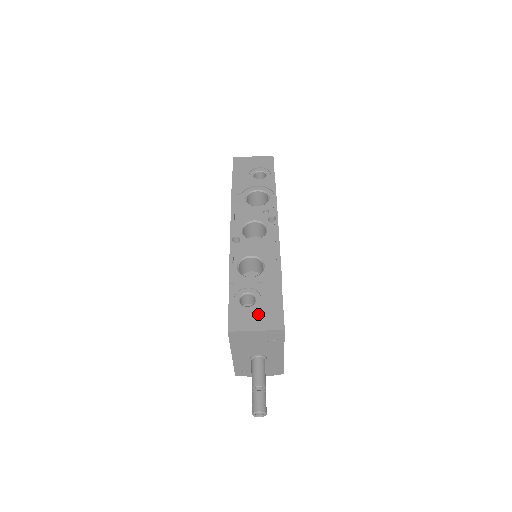
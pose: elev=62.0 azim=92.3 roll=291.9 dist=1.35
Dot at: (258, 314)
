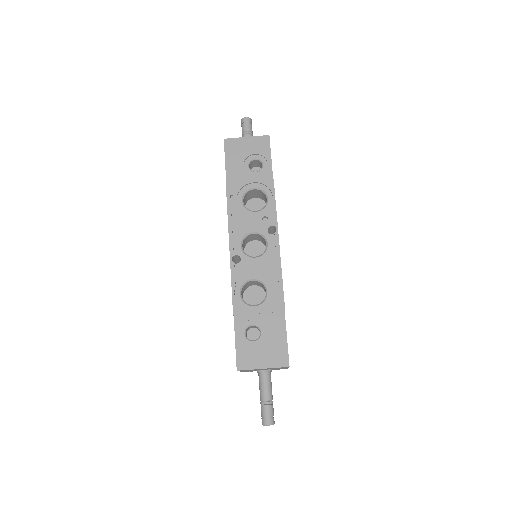
Dot at: (264, 350)
